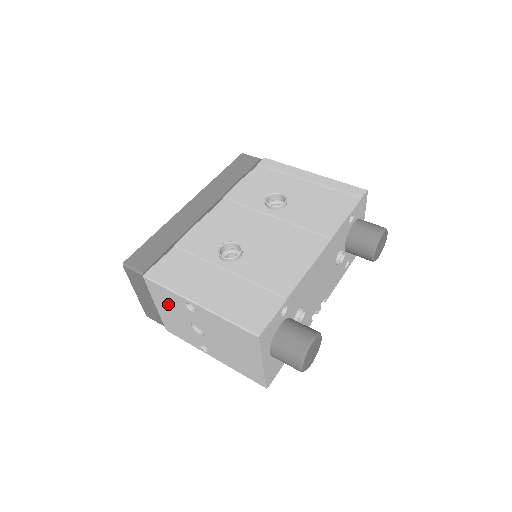
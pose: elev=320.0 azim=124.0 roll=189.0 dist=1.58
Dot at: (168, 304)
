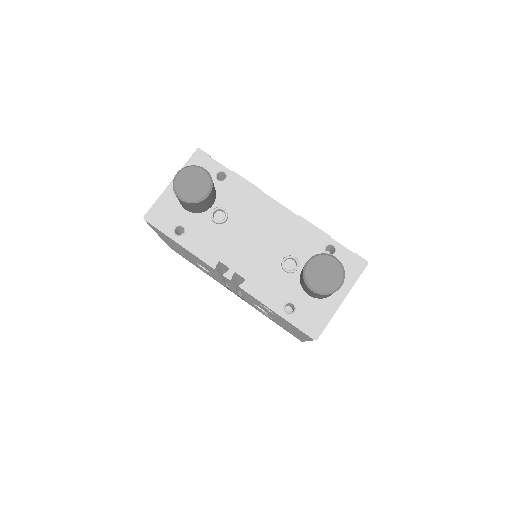
Dot at: occluded
